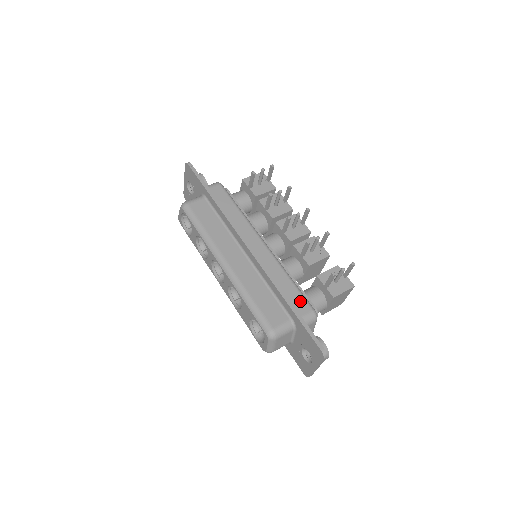
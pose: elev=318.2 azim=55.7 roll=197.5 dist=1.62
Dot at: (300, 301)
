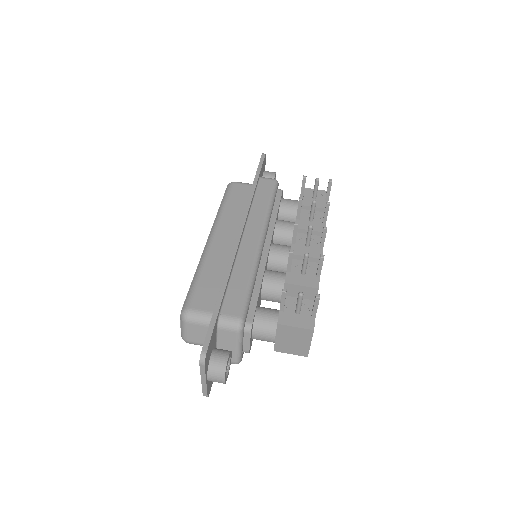
Dot at: (237, 301)
